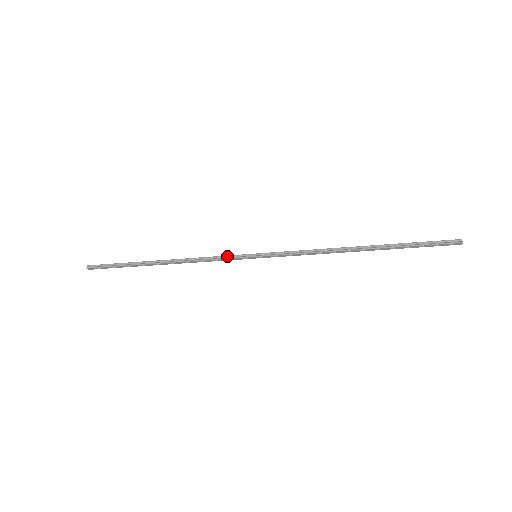
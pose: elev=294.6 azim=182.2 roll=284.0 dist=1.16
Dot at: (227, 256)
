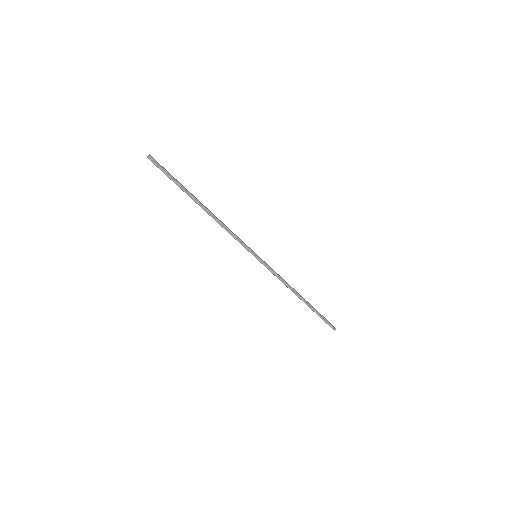
Dot at: (242, 243)
